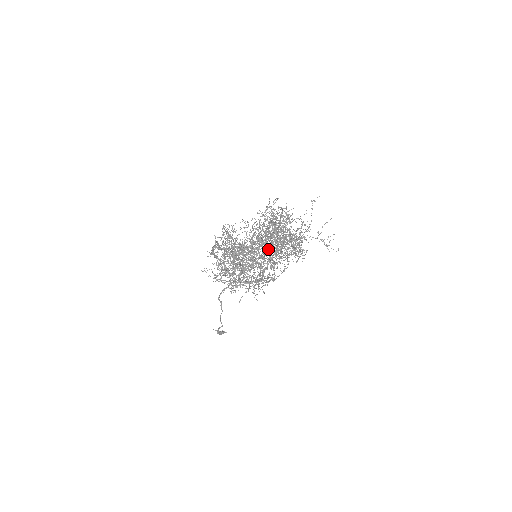
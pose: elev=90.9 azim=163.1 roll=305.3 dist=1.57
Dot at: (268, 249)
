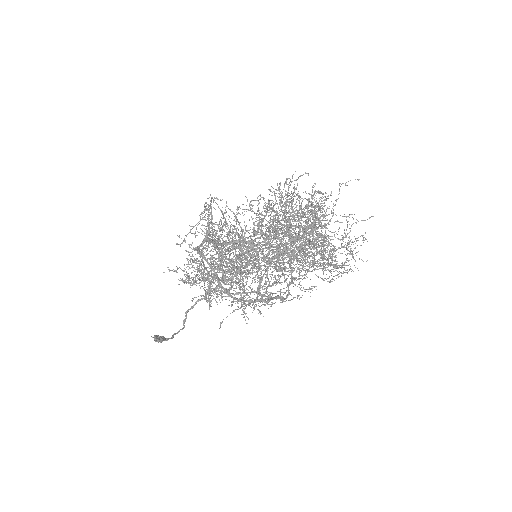
Dot at: (288, 254)
